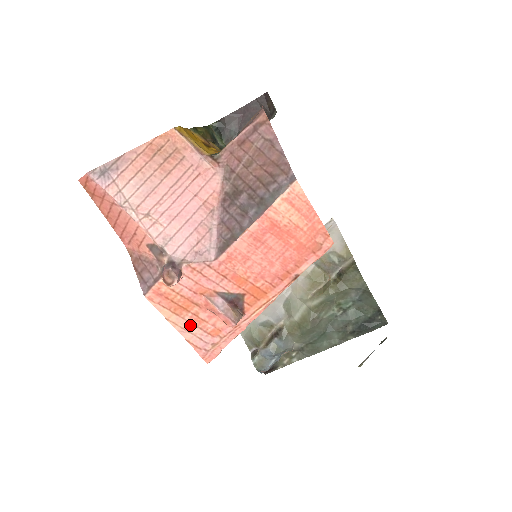
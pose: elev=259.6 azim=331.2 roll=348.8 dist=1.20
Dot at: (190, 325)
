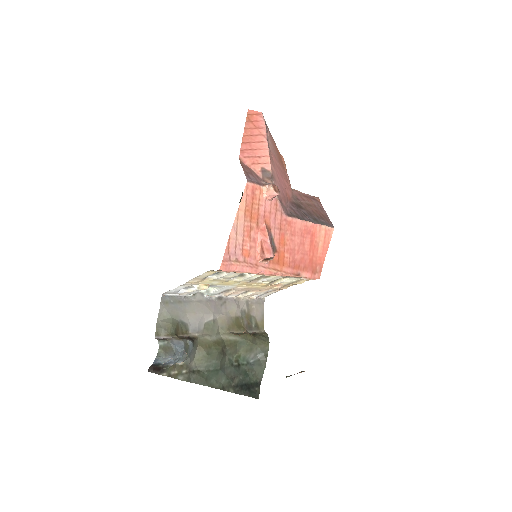
Dot at: (242, 230)
